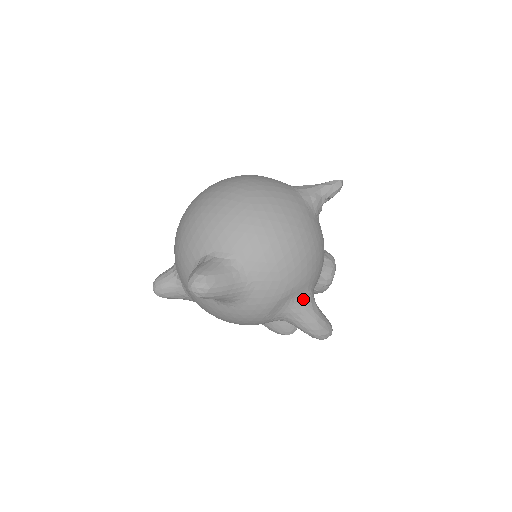
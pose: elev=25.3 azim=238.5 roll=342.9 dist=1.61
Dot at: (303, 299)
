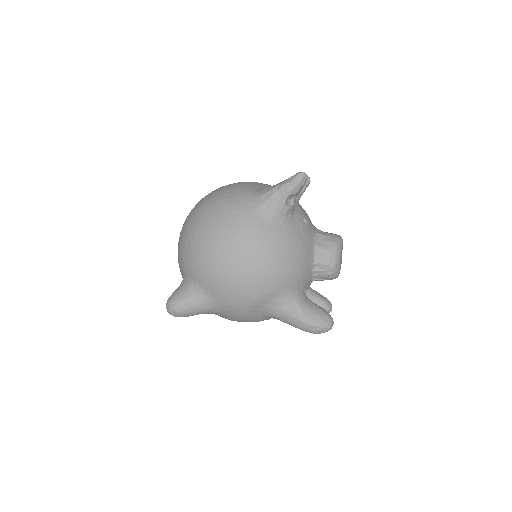
Dot at: (278, 304)
